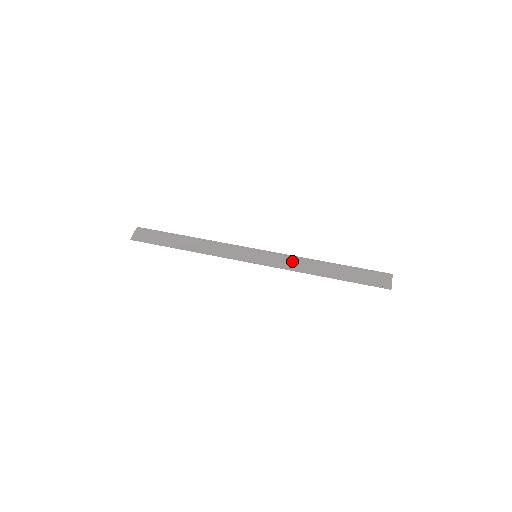
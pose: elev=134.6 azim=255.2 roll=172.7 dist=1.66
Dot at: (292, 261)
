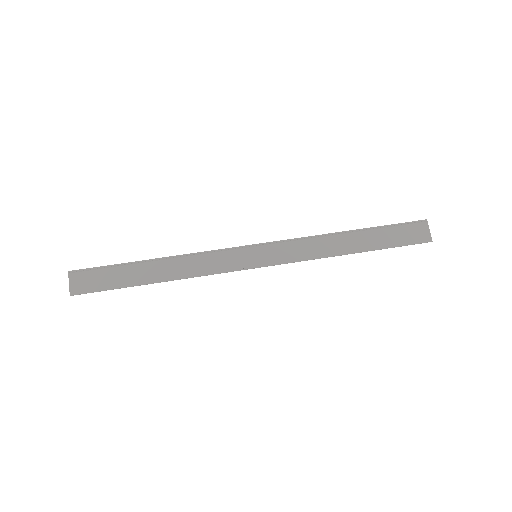
Dot at: (304, 246)
